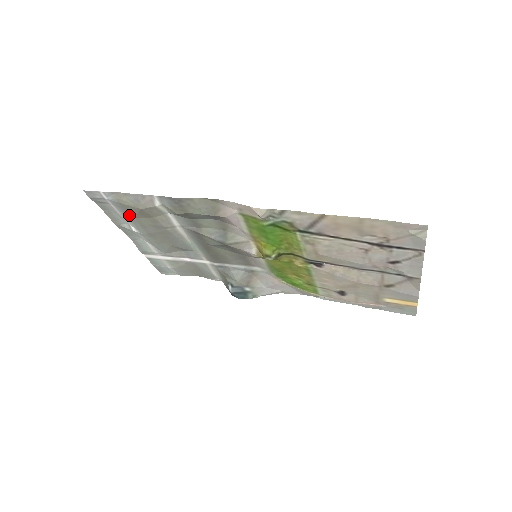
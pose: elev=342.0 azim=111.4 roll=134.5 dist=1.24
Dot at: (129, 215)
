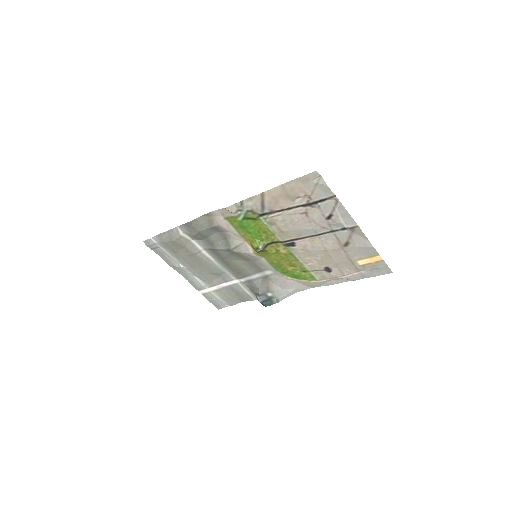
Dot at: (173, 252)
